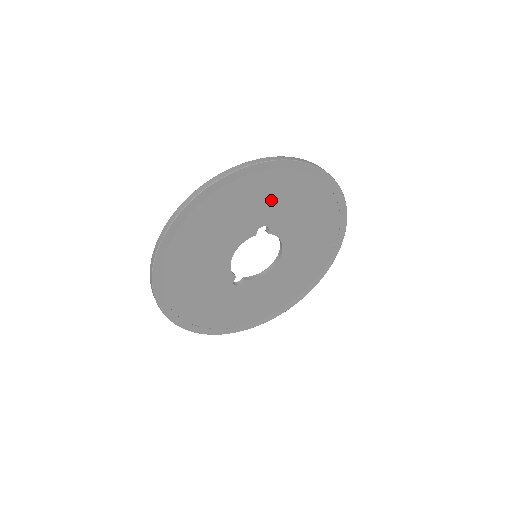
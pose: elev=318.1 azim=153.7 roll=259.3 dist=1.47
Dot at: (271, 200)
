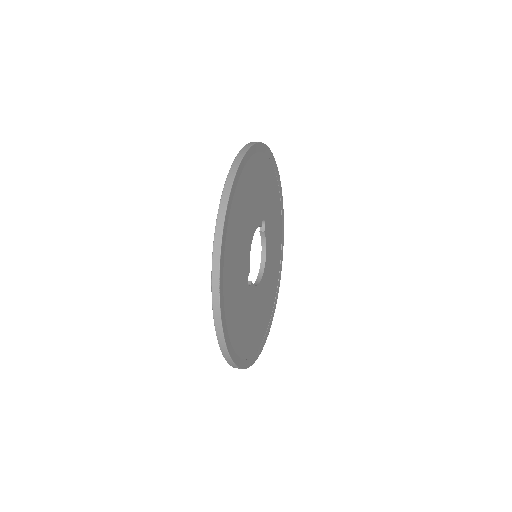
Dot at: (269, 195)
